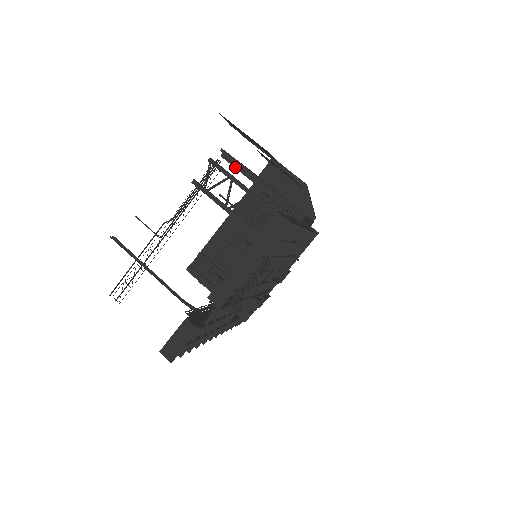
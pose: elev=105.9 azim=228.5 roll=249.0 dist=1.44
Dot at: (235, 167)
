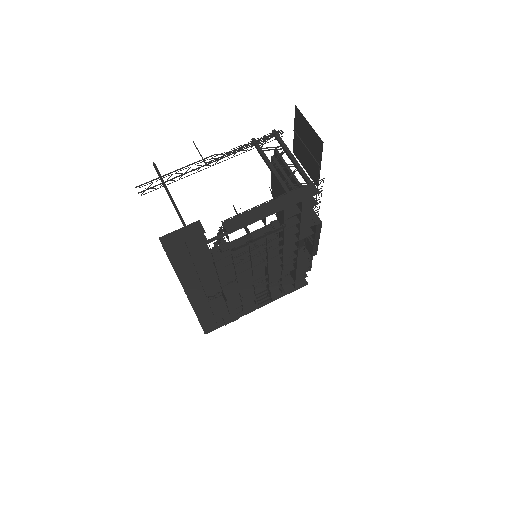
Dot at: (279, 168)
